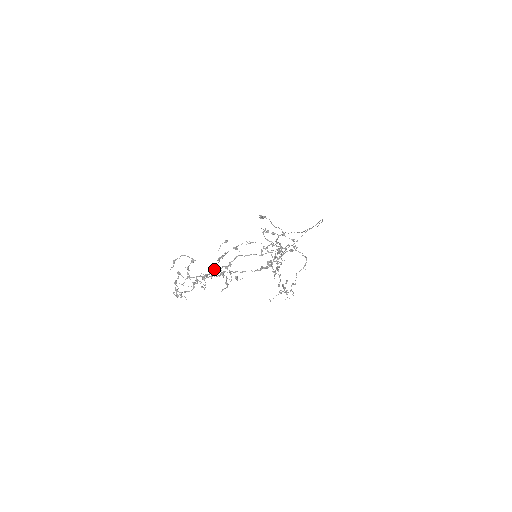
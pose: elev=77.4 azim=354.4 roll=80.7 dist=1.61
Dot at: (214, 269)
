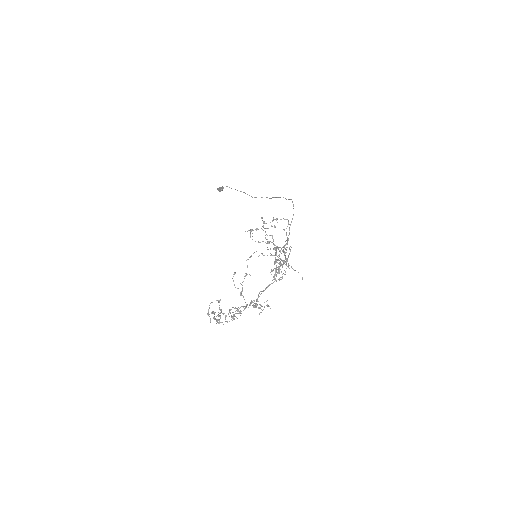
Dot at: (245, 307)
